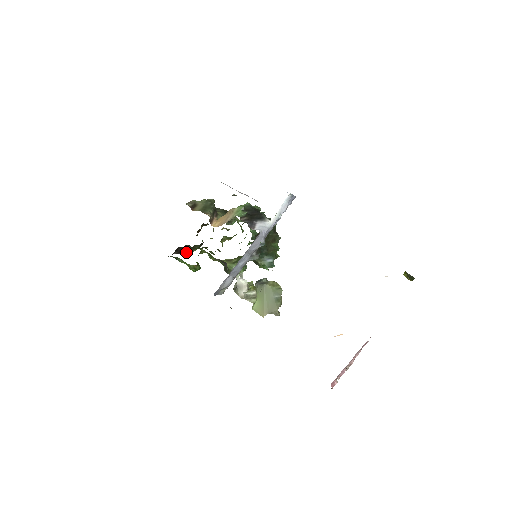
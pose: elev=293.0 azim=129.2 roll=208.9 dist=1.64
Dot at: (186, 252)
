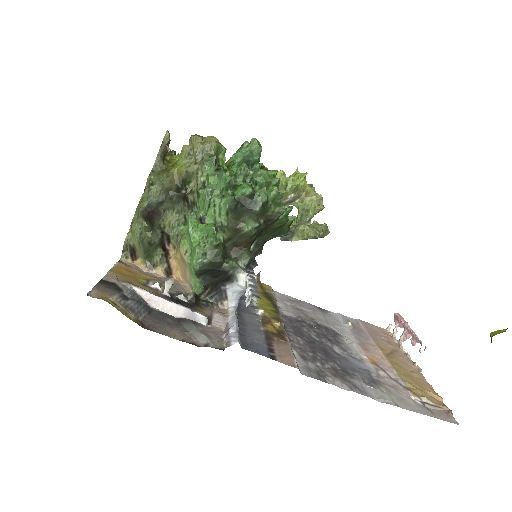
Dot at: occluded
